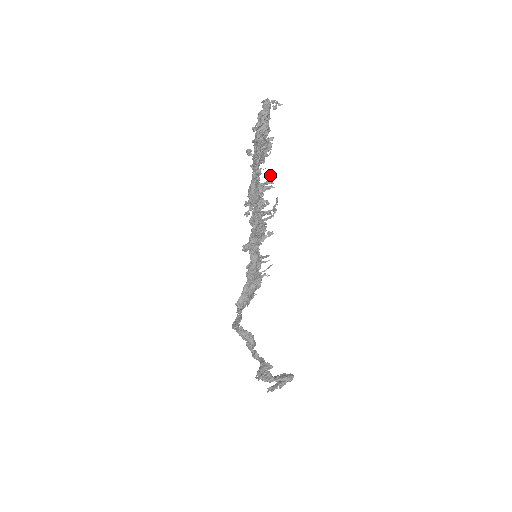
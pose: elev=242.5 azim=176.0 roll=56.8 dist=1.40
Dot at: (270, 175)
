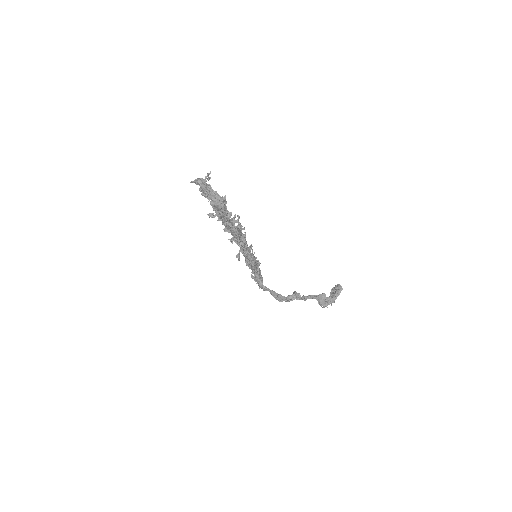
Dot at: occluded
